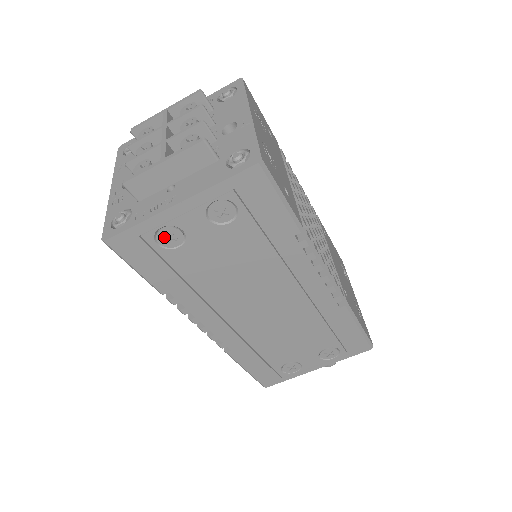
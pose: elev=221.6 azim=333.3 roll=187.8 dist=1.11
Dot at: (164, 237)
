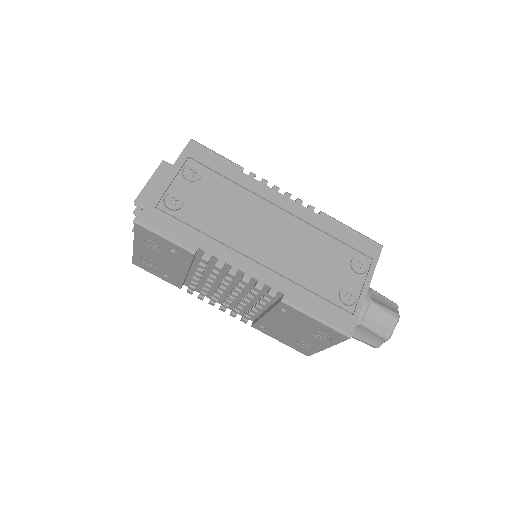
Dot at: (170, 203)
